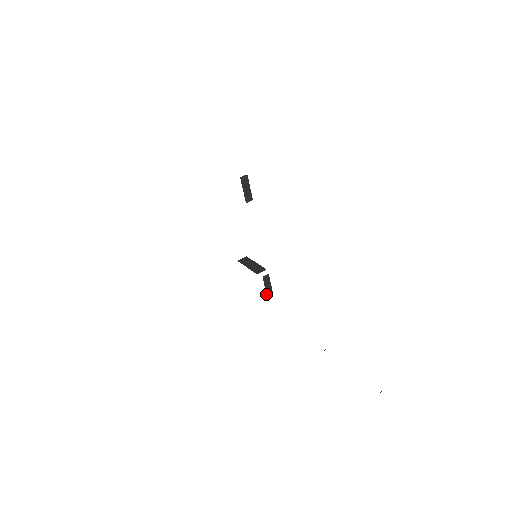
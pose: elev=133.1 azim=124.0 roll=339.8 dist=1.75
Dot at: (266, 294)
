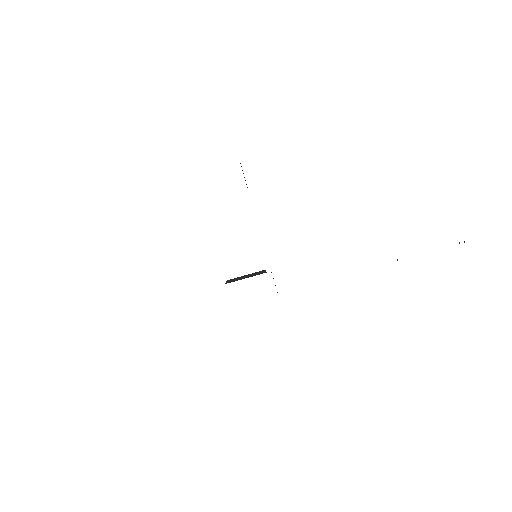
Dot at: occluded
